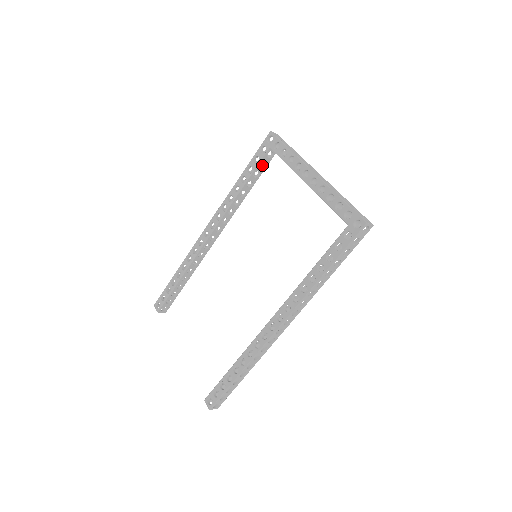
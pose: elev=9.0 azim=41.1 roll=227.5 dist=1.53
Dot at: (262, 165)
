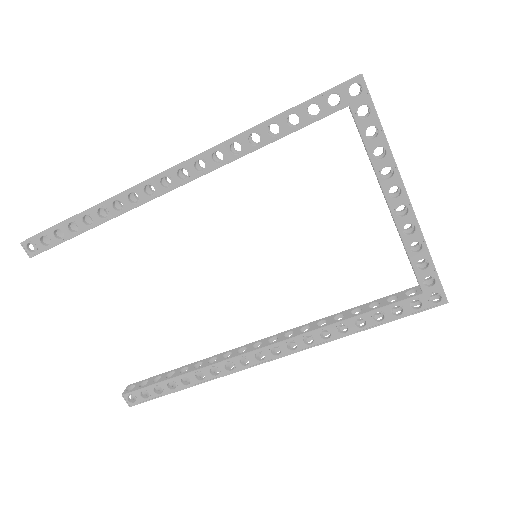
Dot at: (312, 116)
